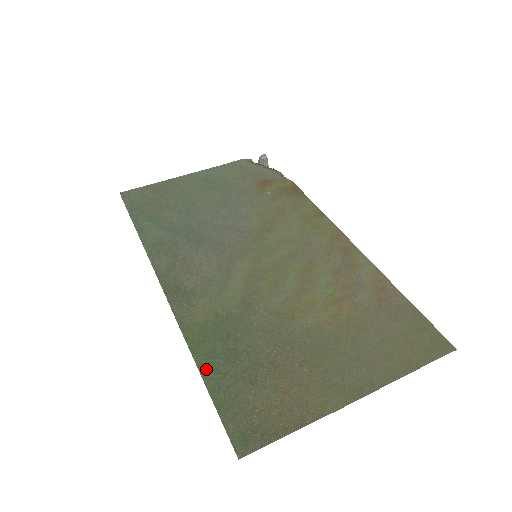
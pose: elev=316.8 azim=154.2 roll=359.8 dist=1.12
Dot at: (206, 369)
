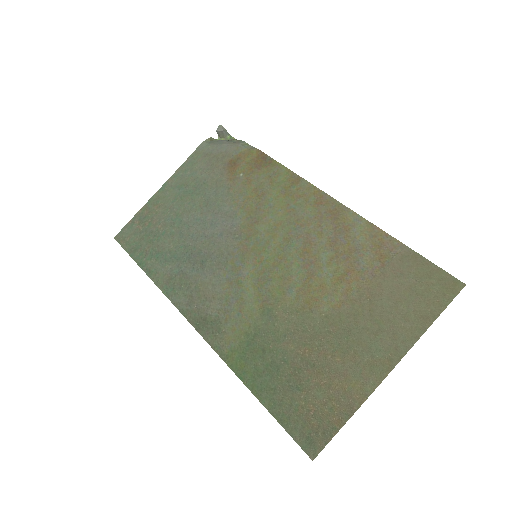
Dot at: (258, 390)
